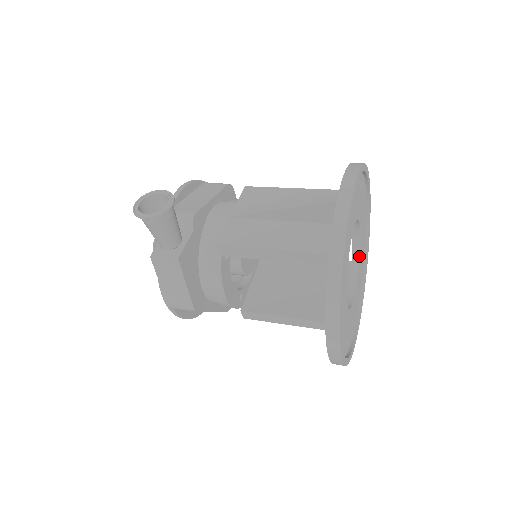
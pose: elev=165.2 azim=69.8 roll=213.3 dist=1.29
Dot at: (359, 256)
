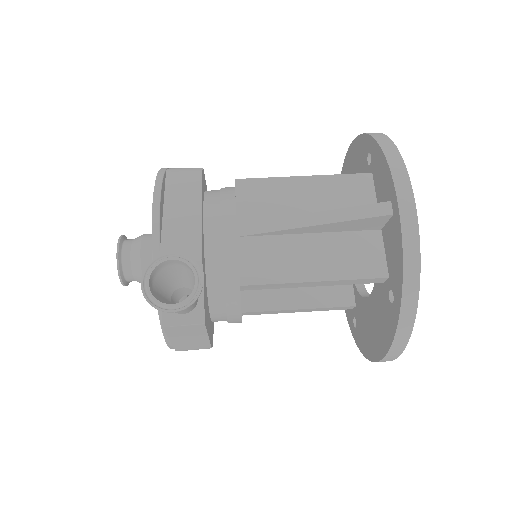
Dot at: occluded
